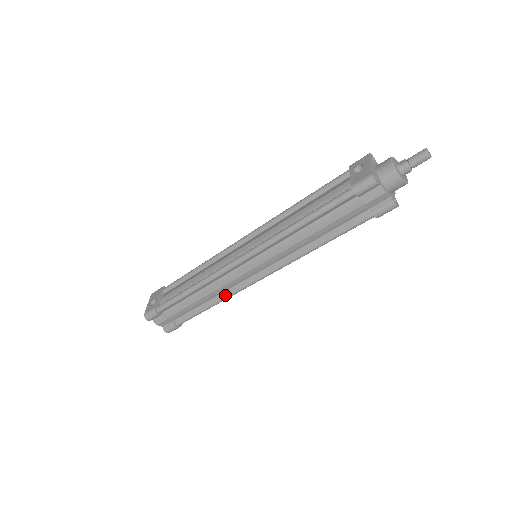
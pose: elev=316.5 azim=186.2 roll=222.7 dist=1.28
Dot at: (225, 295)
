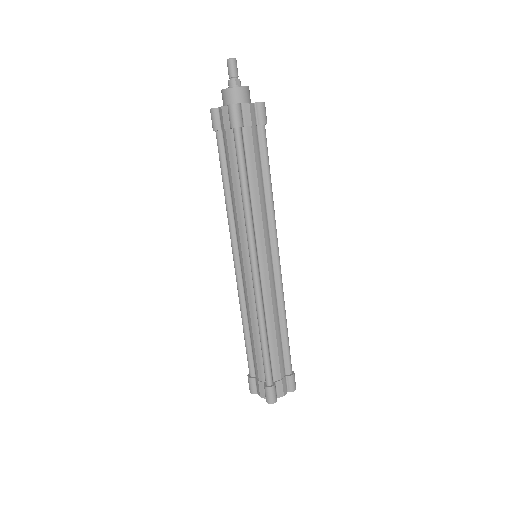
Dot at: (256, 312)
